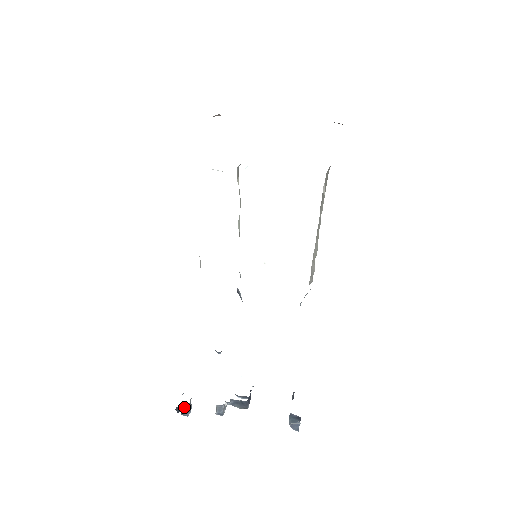
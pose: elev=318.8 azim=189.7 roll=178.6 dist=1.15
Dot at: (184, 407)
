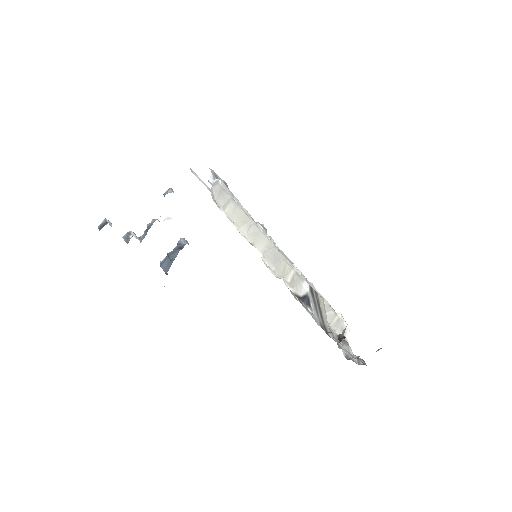
Dot at: occluded
